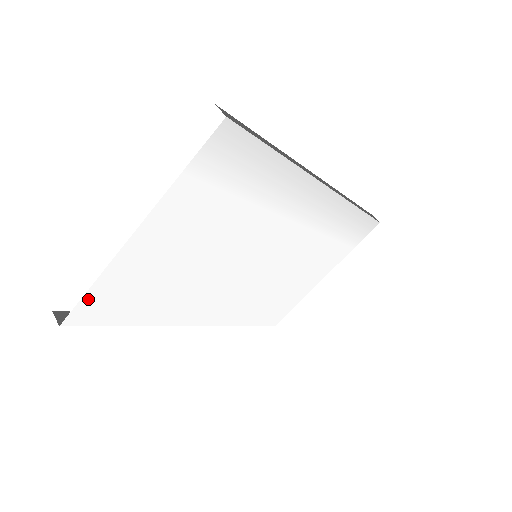
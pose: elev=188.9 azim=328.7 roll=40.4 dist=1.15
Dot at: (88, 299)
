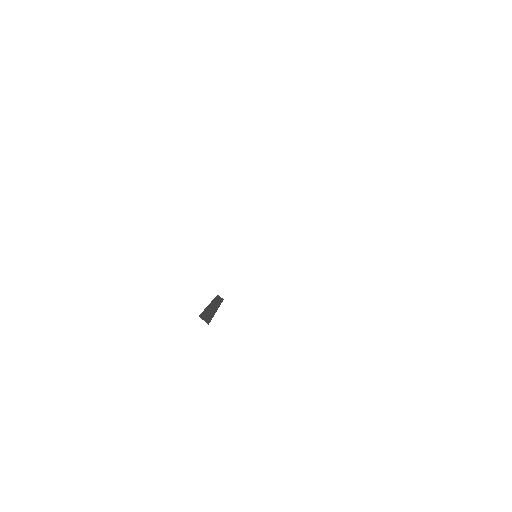
Dot at: occluded
